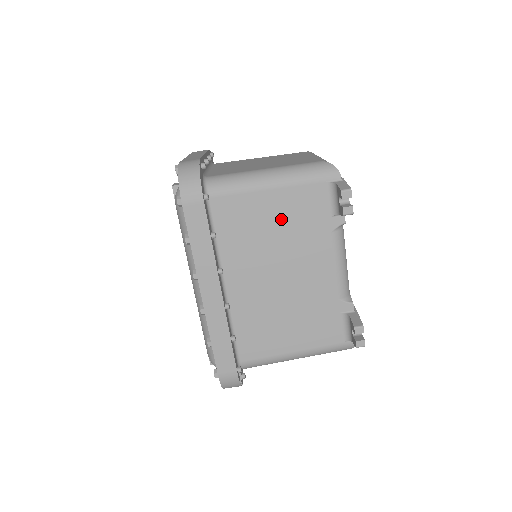
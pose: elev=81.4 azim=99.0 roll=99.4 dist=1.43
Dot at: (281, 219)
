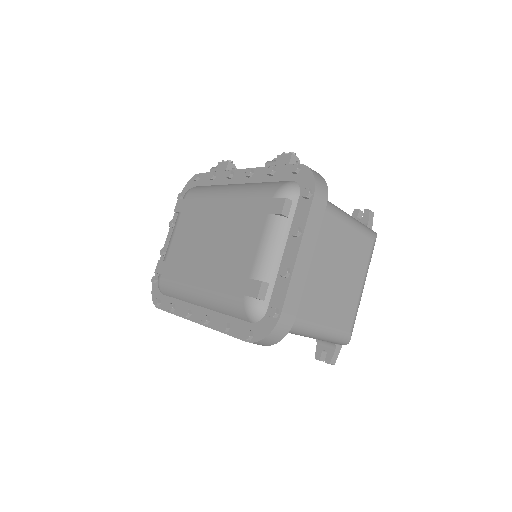
Dot at: occluded
